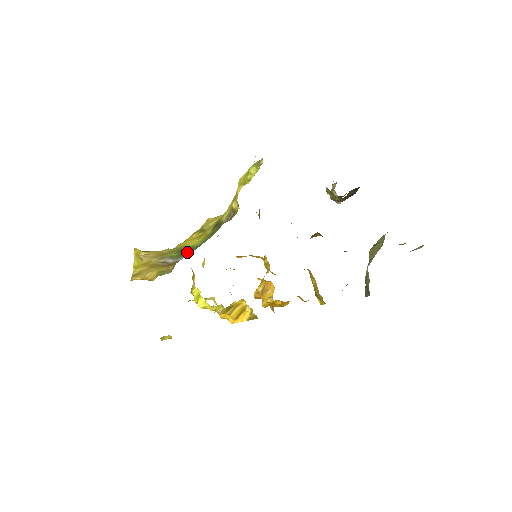
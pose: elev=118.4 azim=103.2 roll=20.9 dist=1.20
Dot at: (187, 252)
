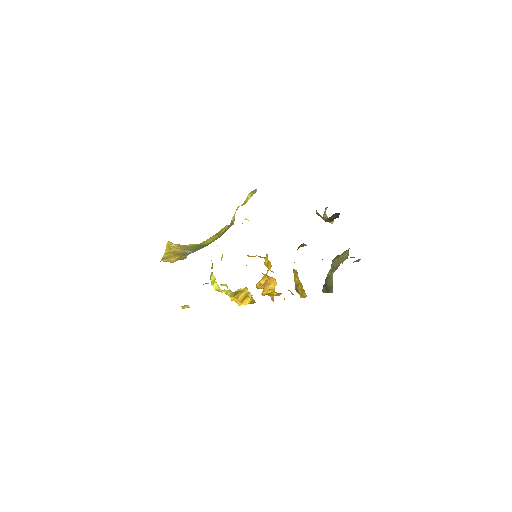
Dot at: (201, 247)
